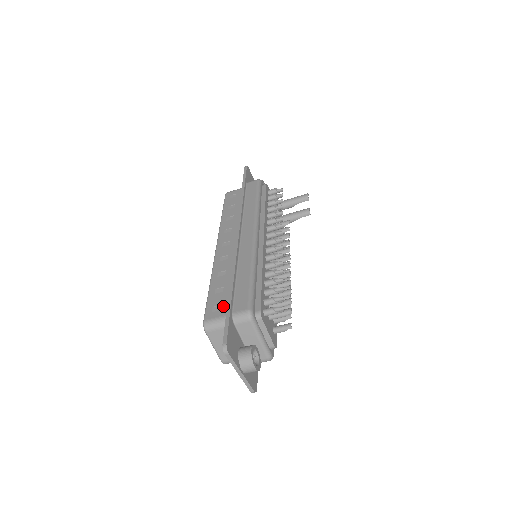
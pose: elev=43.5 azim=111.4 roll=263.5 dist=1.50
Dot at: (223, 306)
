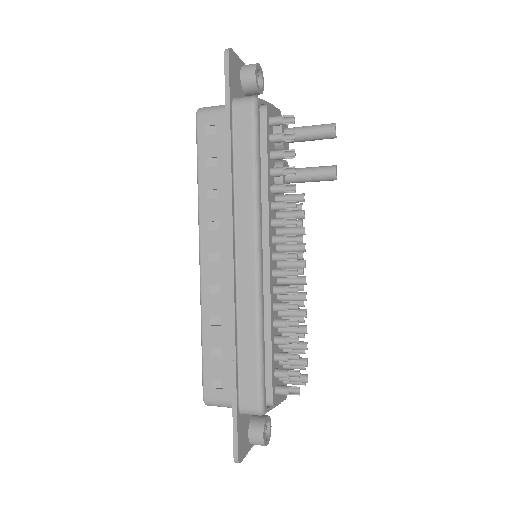
Dot at: (225, 384)
